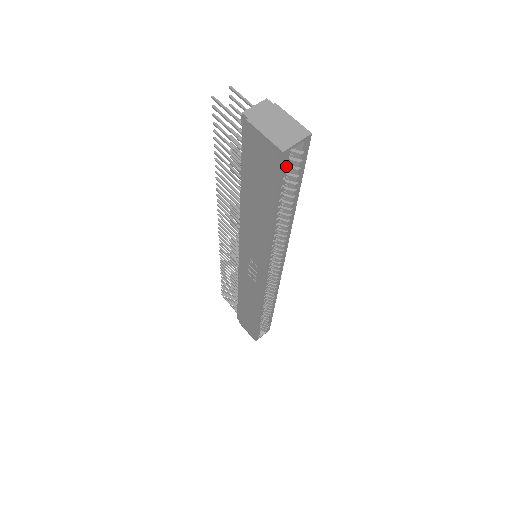
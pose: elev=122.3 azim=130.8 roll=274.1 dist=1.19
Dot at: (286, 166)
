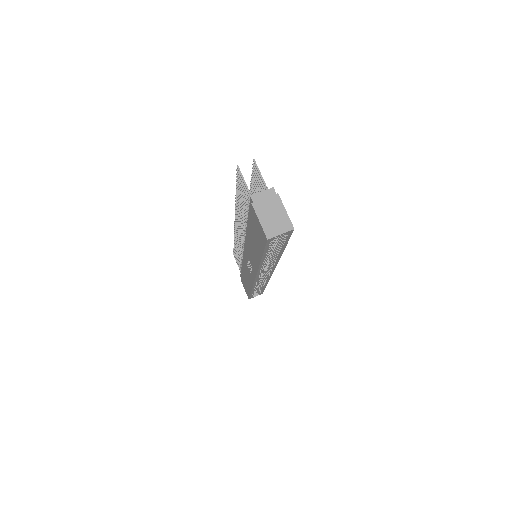
Dot at: (271, 242)
